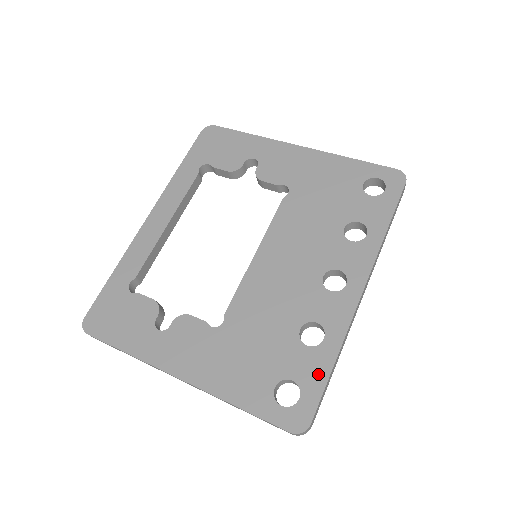
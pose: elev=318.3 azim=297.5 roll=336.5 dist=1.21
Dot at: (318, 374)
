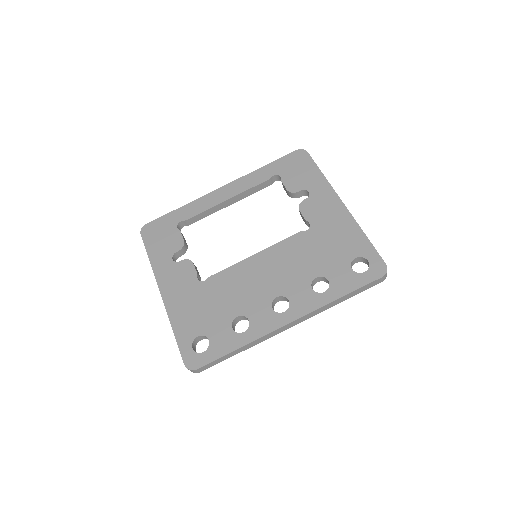
Dot at: (224, 348)
